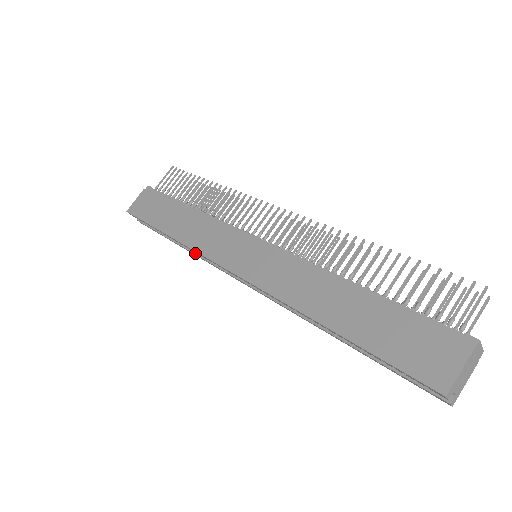
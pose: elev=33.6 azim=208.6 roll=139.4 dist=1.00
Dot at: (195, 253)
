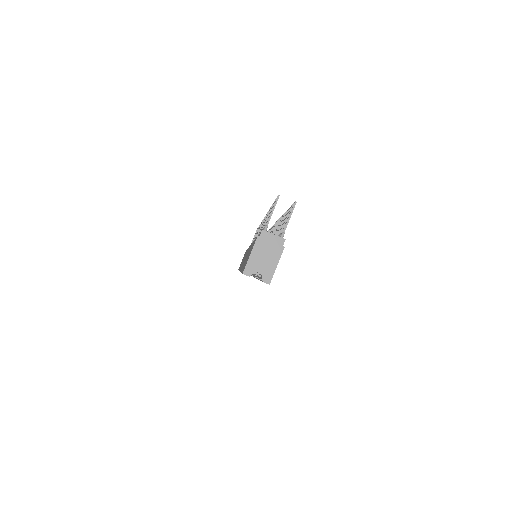
Dot at: occluded
